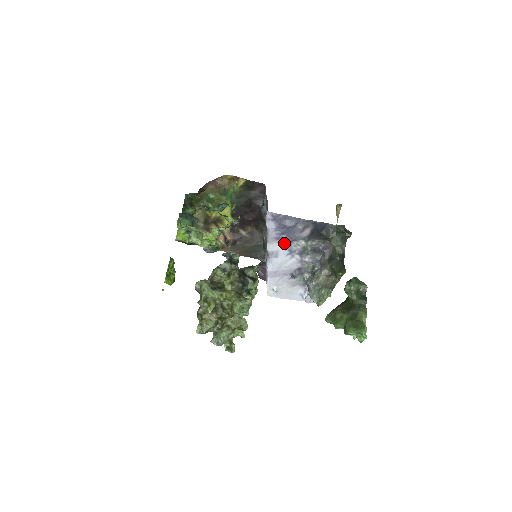
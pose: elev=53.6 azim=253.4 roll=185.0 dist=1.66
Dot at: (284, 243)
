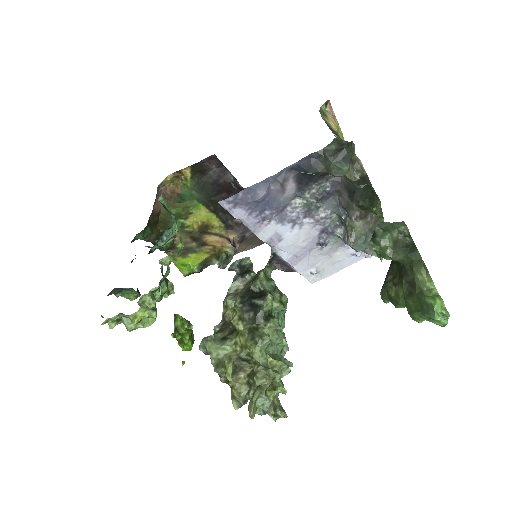
Dot at: (275, 219)
